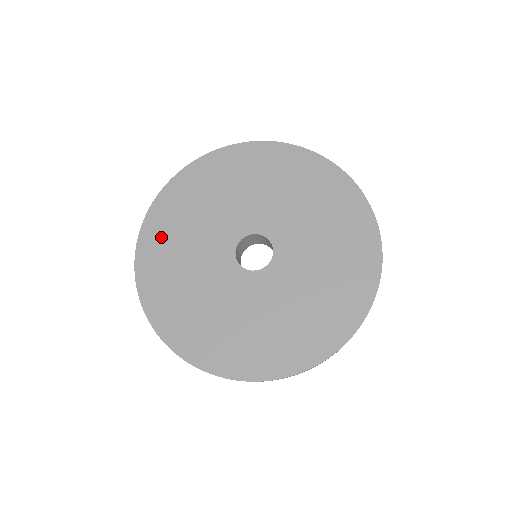
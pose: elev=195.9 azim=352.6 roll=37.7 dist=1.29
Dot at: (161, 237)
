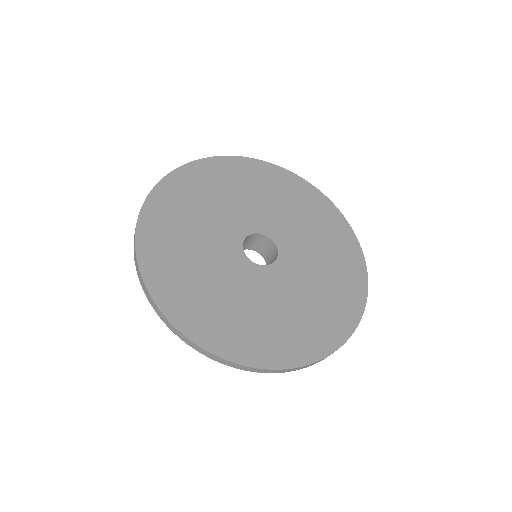
Dot at: (165, 220)
